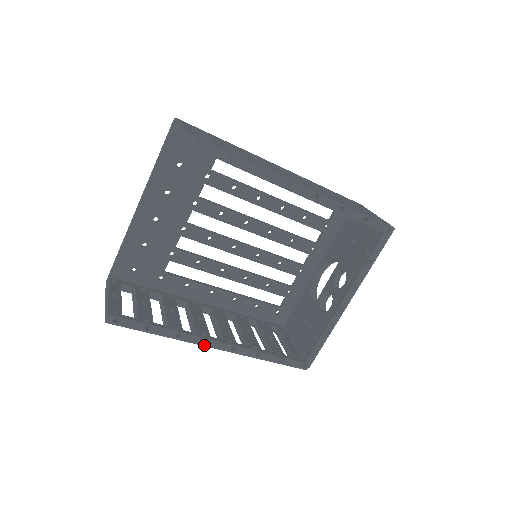
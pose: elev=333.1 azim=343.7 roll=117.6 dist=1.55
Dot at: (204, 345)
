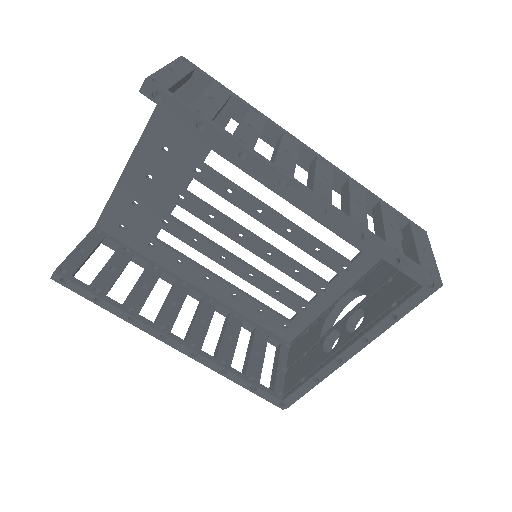
Dot at: (159, 339)
